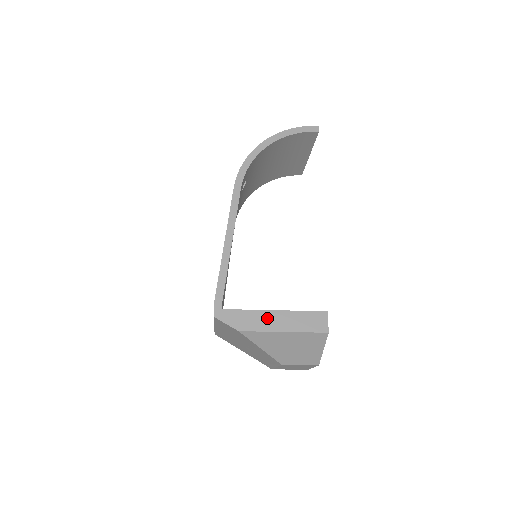
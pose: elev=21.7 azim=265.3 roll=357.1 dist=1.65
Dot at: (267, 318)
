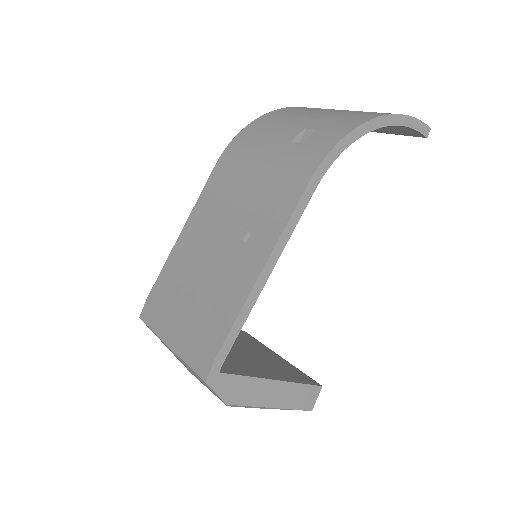
Dot at: (264, 389)
